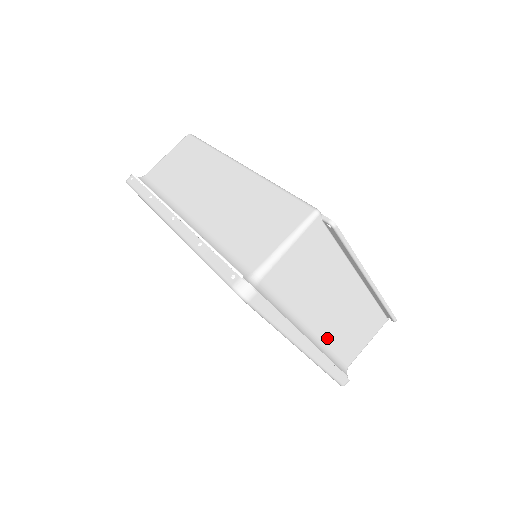
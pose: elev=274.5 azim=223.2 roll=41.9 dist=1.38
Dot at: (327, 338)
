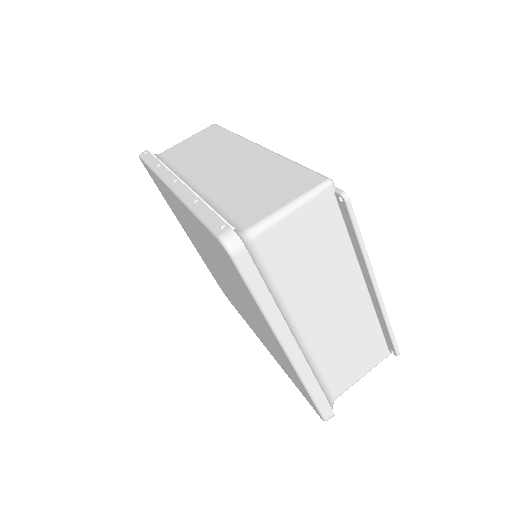
Dot at: (317, 349)
